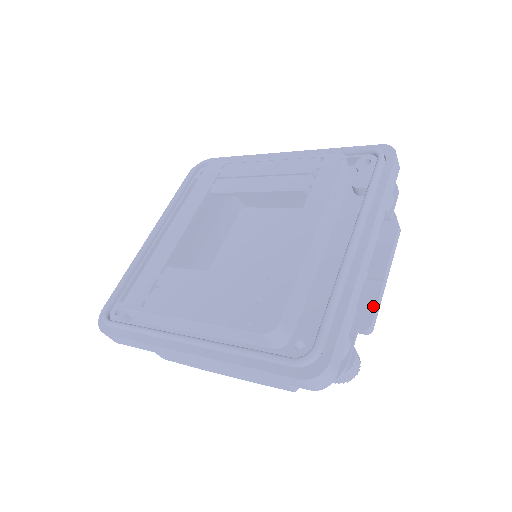
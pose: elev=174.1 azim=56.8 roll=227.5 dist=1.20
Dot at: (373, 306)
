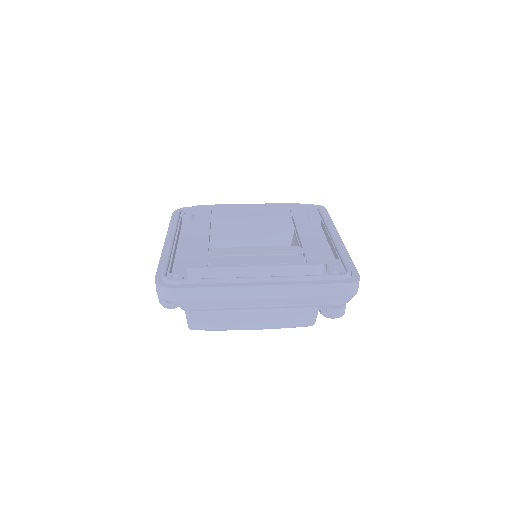
Dot at: occluded
